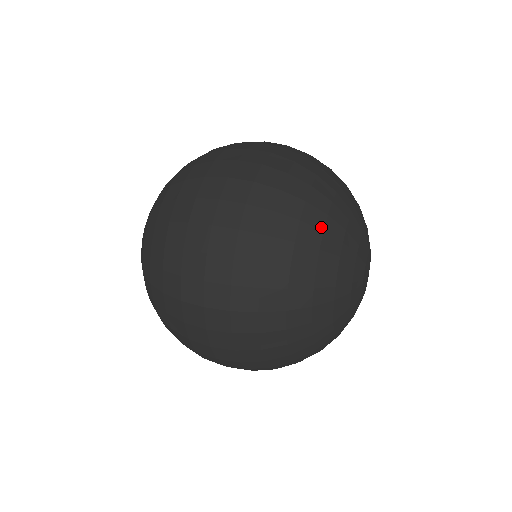
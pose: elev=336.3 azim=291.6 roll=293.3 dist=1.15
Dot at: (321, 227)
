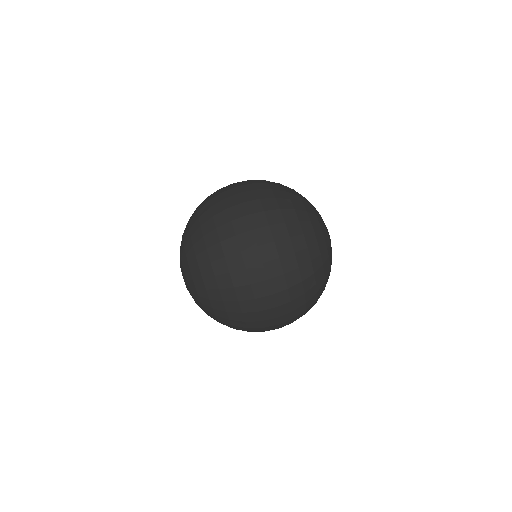
Dot at: (308, 220)
